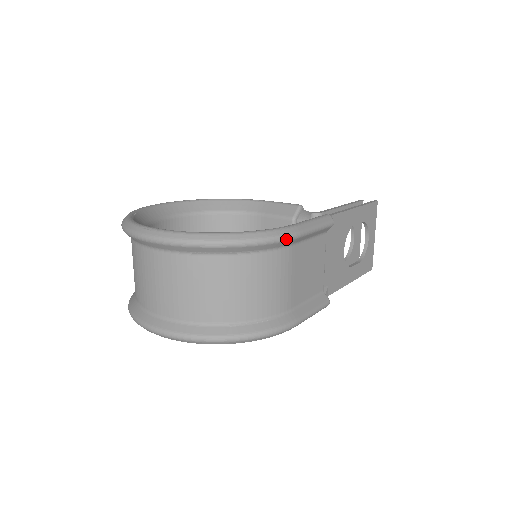
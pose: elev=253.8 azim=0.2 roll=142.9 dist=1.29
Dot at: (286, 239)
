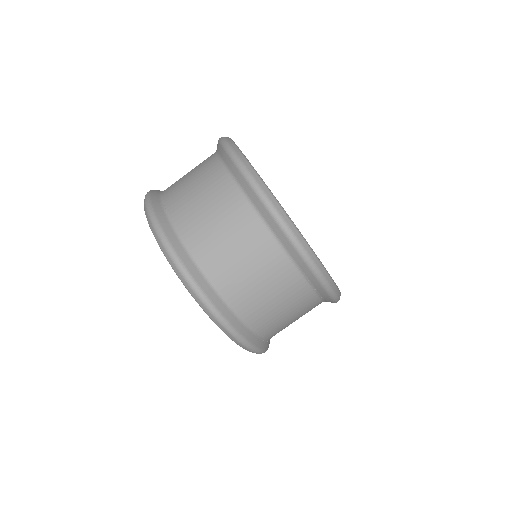
Dot at: occluded
